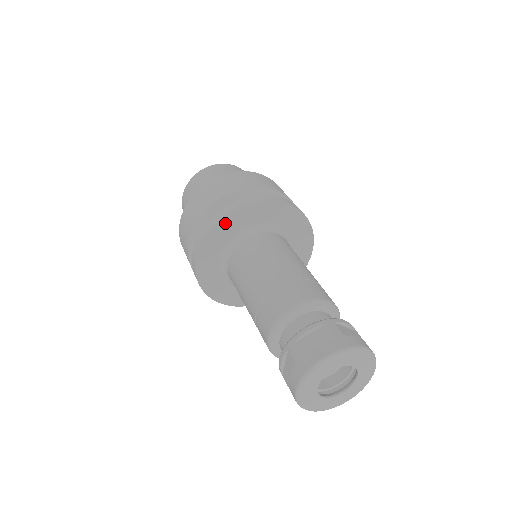
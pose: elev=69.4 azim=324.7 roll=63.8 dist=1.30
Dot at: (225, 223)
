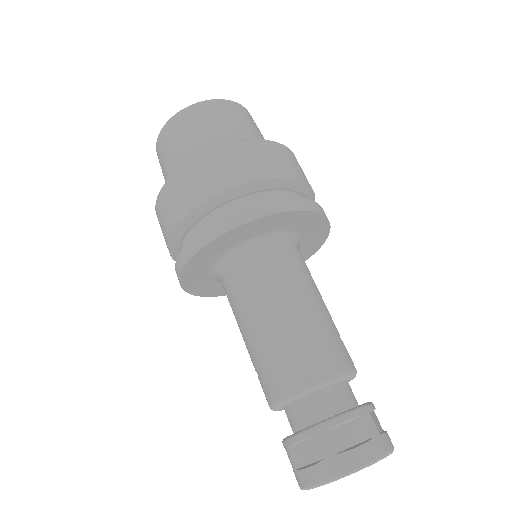
Dot at: (254, 225)
